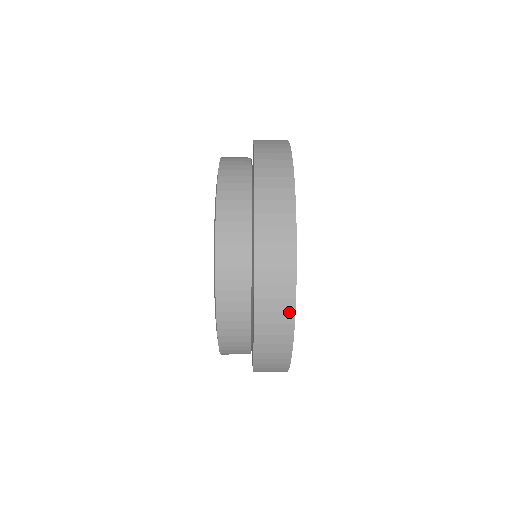
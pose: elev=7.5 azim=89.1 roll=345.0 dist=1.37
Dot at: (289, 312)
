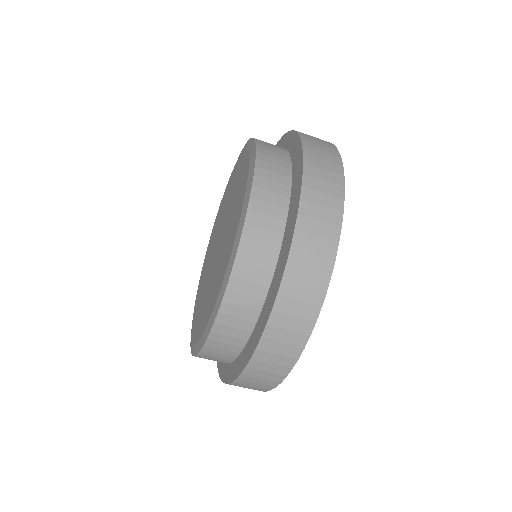
Dot at: (292, 358)
